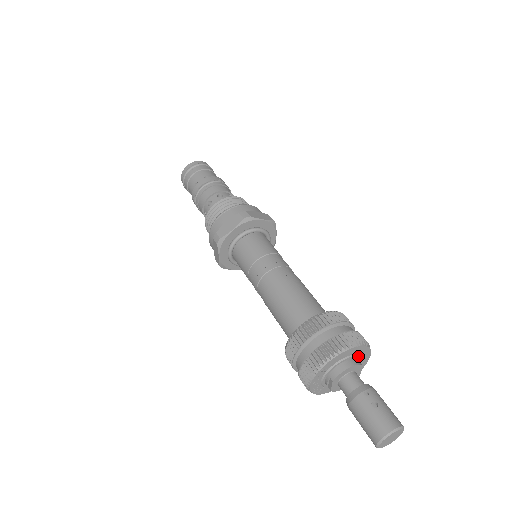
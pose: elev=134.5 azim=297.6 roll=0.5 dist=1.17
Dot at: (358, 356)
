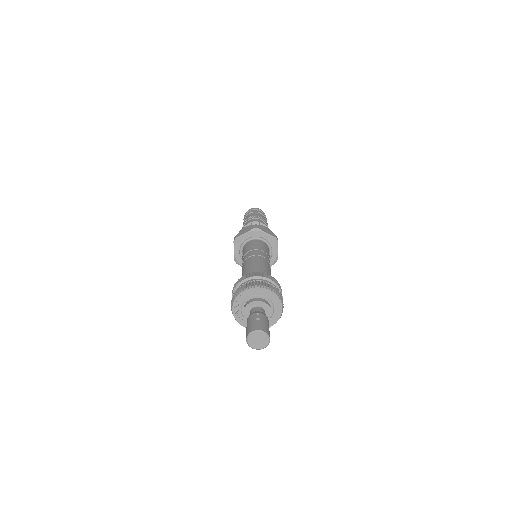
Dot at: (269, 300)
